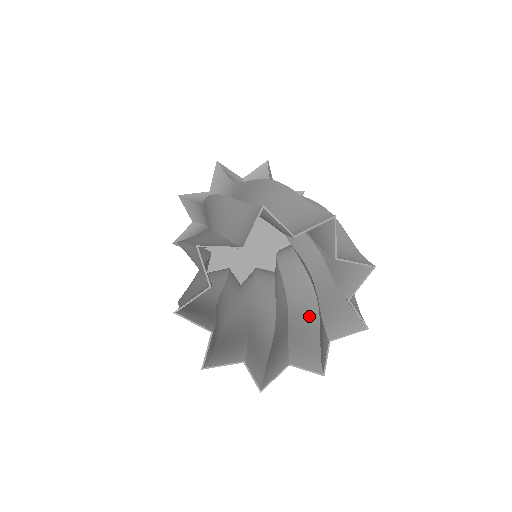
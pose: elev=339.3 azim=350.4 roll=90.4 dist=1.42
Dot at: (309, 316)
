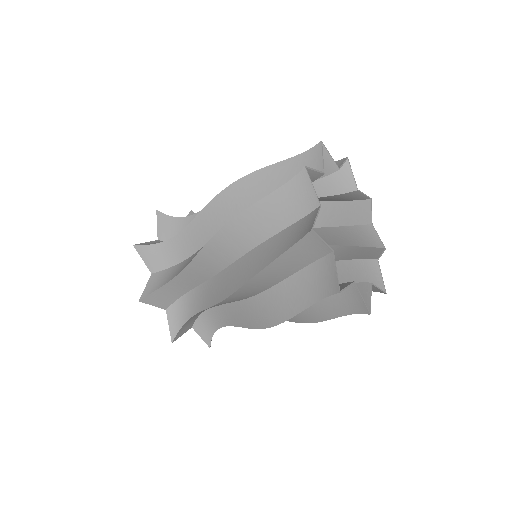
Dot at: occluded
